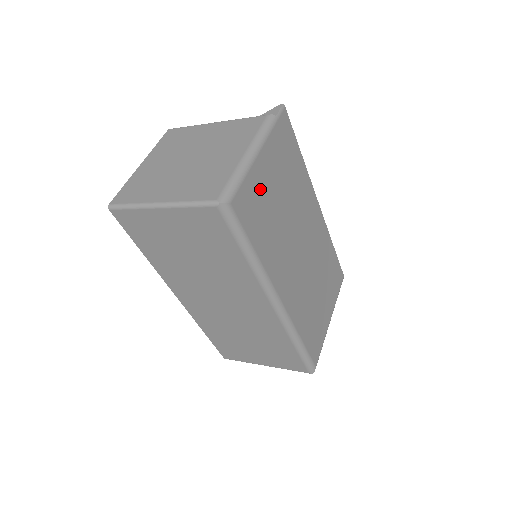
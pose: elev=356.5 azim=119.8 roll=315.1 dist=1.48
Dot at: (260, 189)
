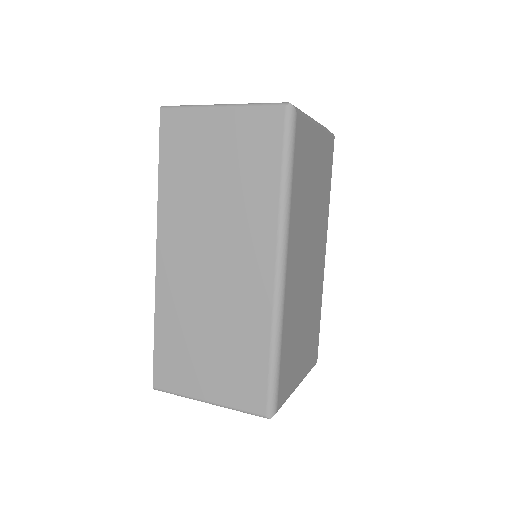
Dot at: (309, 149)
